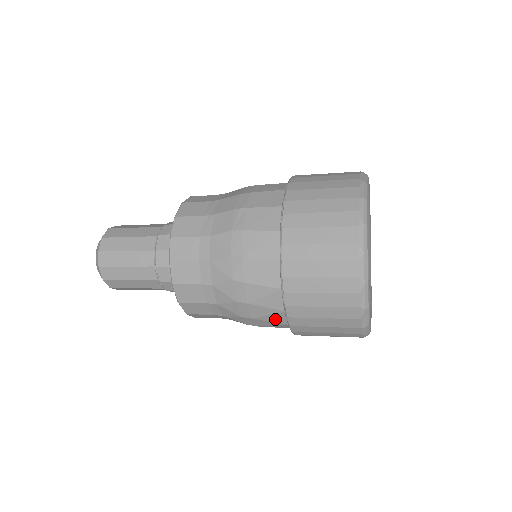
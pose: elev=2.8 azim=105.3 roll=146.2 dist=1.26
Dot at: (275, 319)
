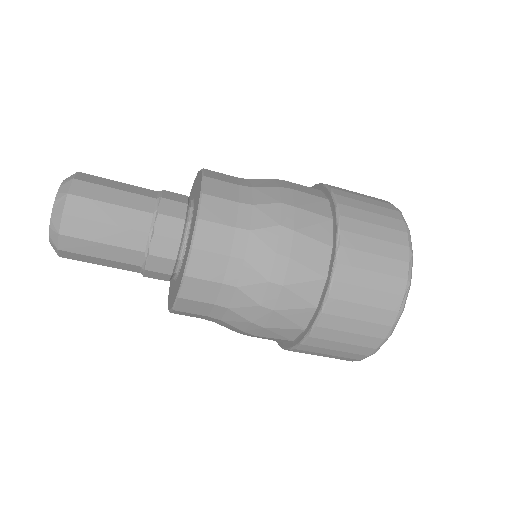
Dot at: (307, 292)
